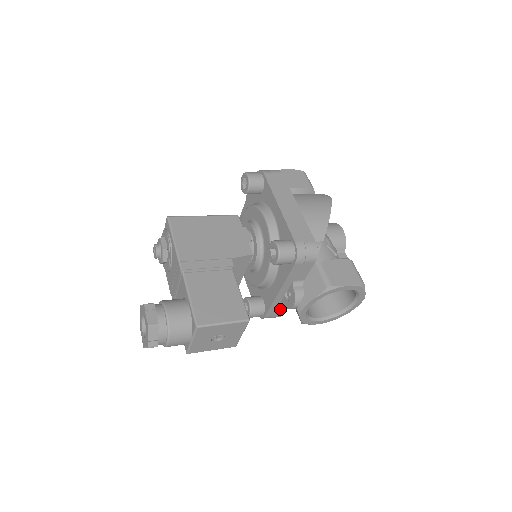
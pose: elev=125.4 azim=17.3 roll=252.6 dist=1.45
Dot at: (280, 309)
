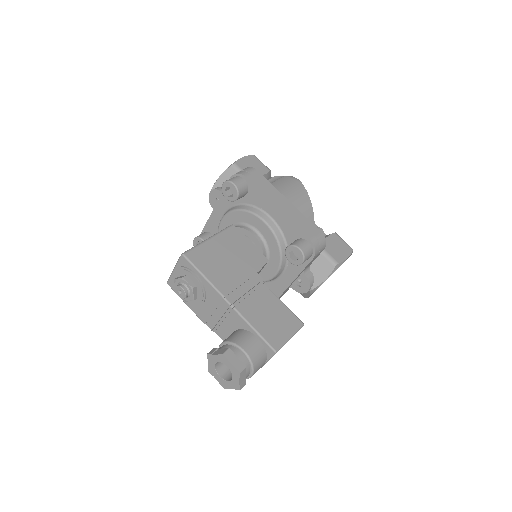
Dot at: (284, 293)
